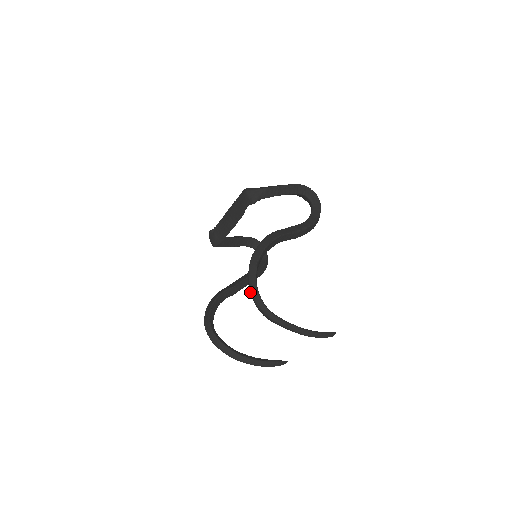
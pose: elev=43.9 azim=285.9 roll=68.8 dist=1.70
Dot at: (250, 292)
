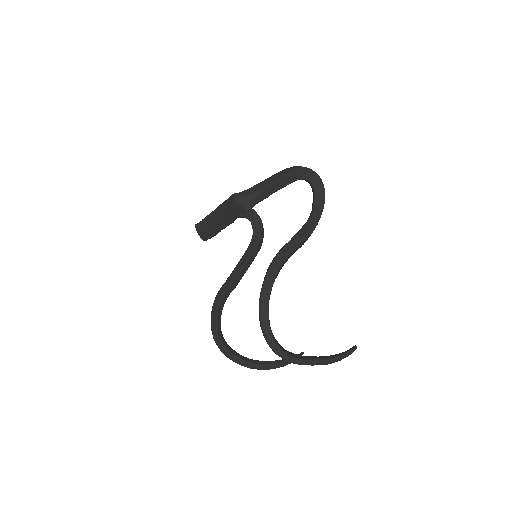
Dot at: occluded
